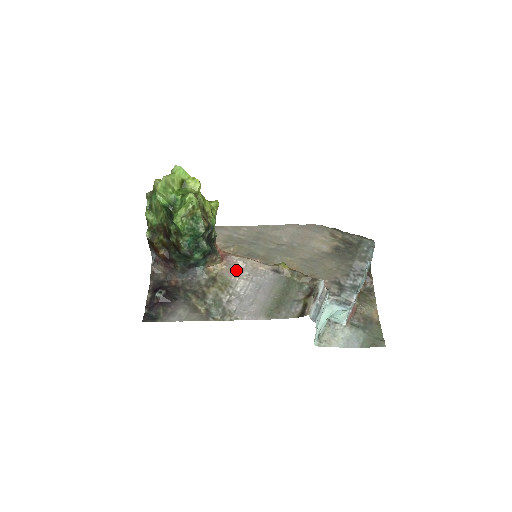
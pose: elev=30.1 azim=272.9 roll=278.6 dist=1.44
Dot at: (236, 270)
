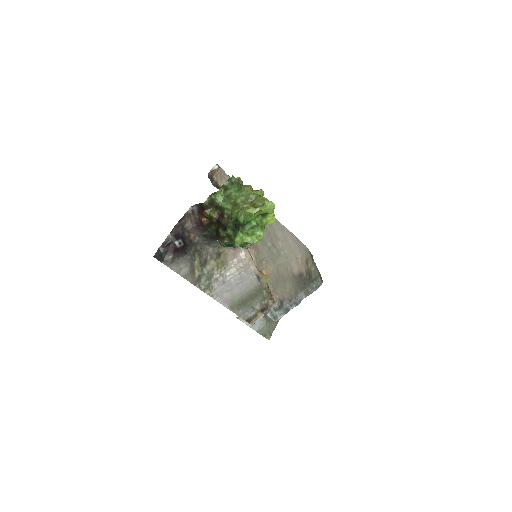
Dot at: (237, 257)
